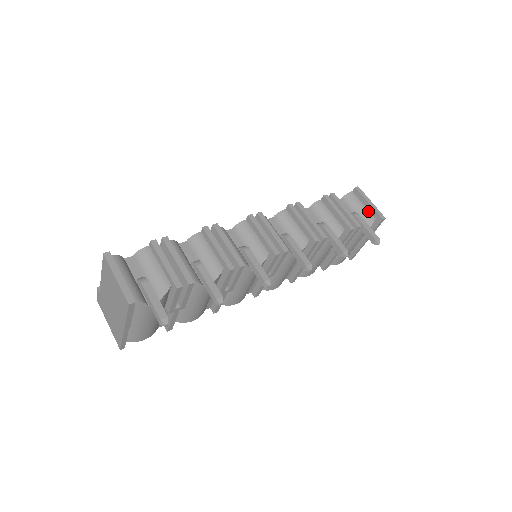
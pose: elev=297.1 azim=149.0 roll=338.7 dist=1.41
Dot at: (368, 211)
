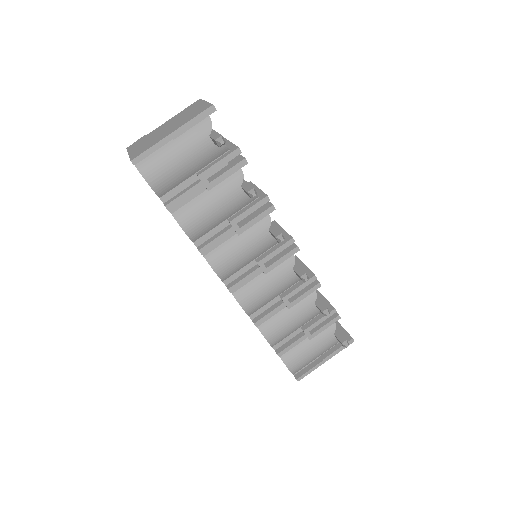
Dot at: (339, 331)
